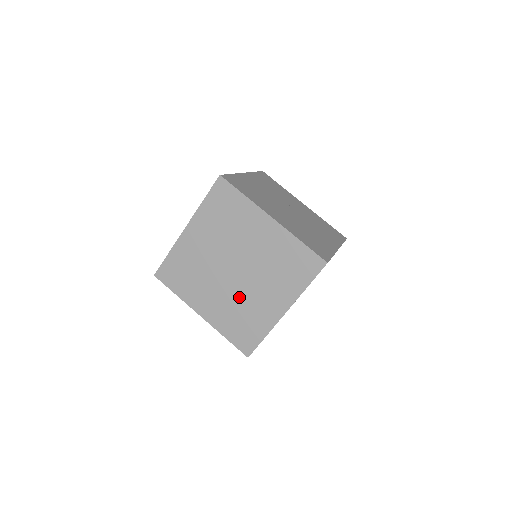
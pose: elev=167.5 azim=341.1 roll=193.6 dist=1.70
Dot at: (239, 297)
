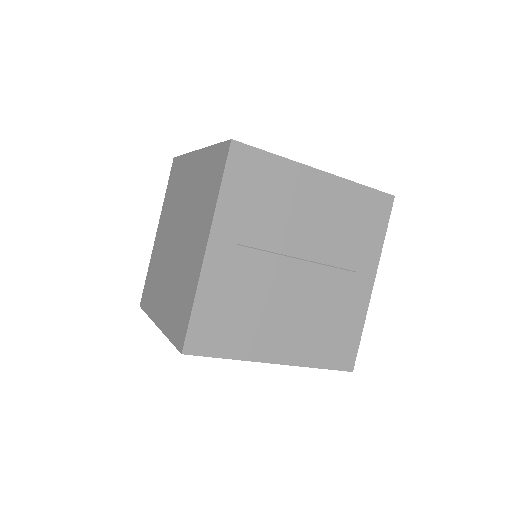
Dot at: (178, 268)
